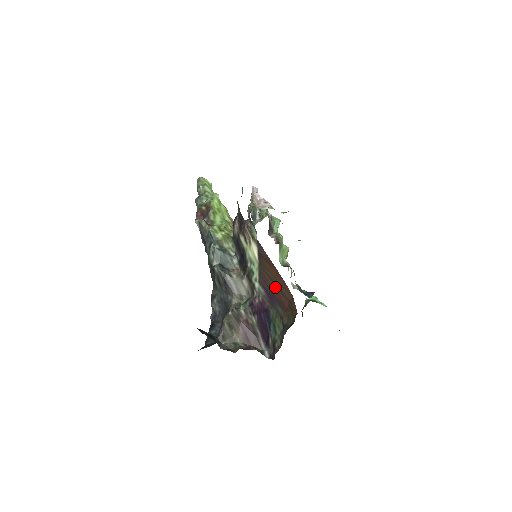
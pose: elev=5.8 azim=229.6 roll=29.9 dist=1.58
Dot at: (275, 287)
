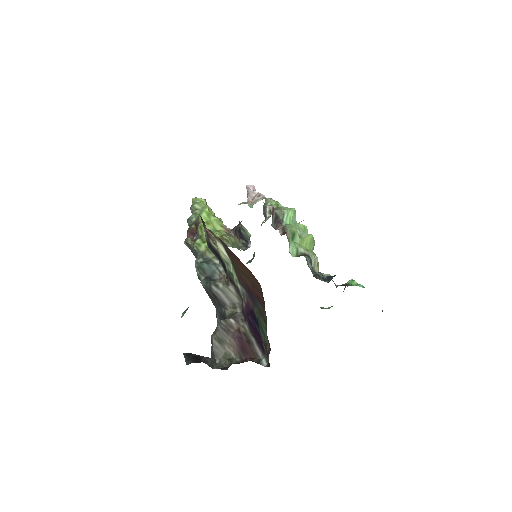
Dot at: (249, 282)
